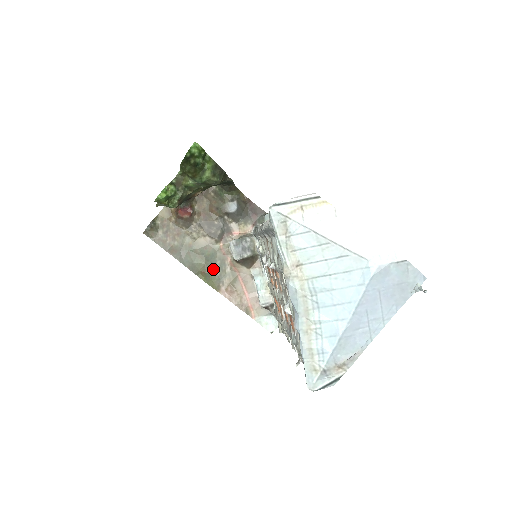
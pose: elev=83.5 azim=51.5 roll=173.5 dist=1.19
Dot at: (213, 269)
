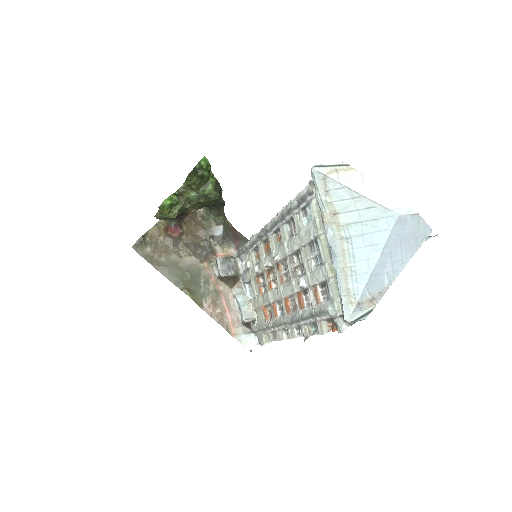
Dot at: (197, 286)
